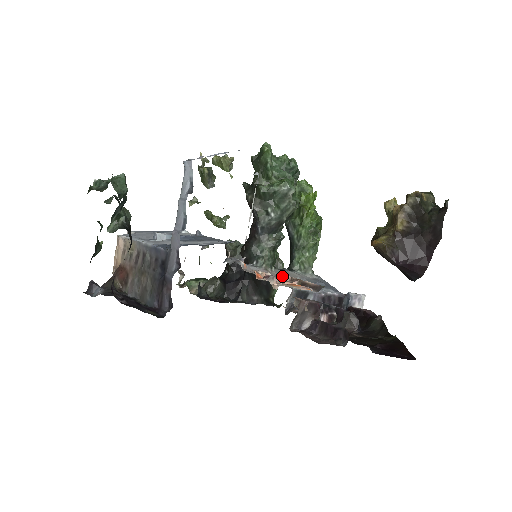
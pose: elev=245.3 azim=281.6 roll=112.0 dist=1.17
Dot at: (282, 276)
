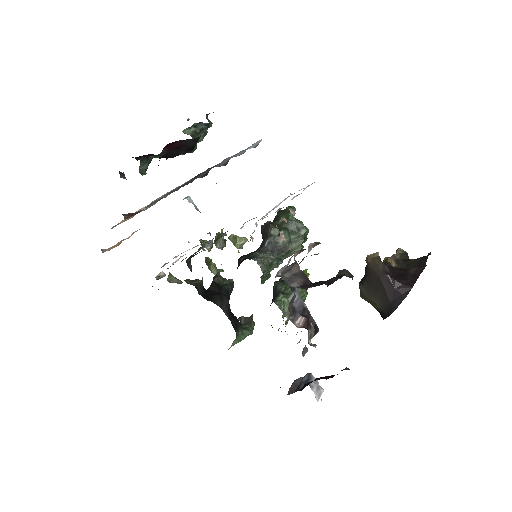
Dot at: (287, 244)
